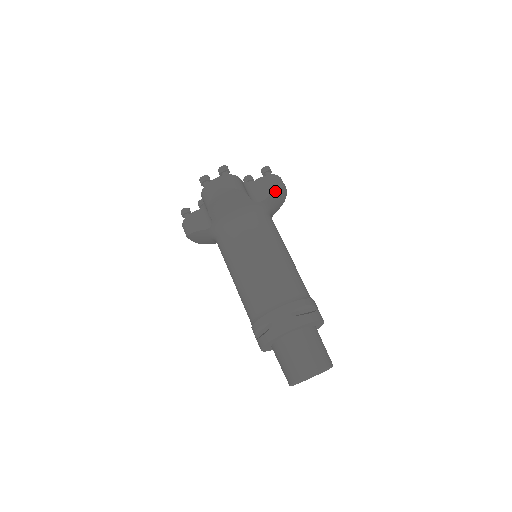
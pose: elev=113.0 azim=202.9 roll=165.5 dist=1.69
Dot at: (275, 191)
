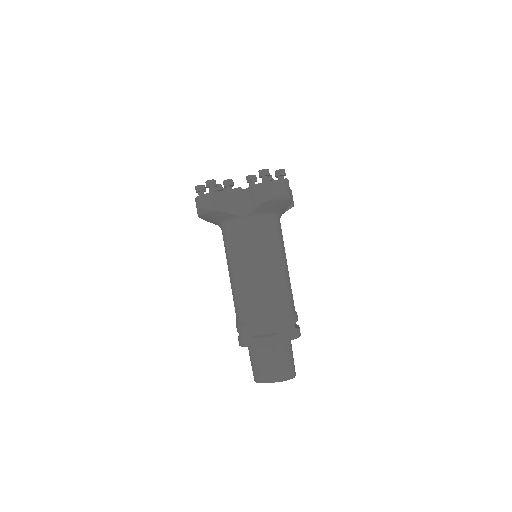
Dot at: occluded
